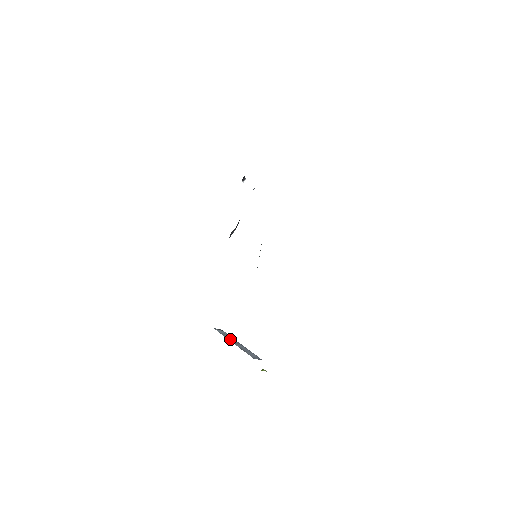
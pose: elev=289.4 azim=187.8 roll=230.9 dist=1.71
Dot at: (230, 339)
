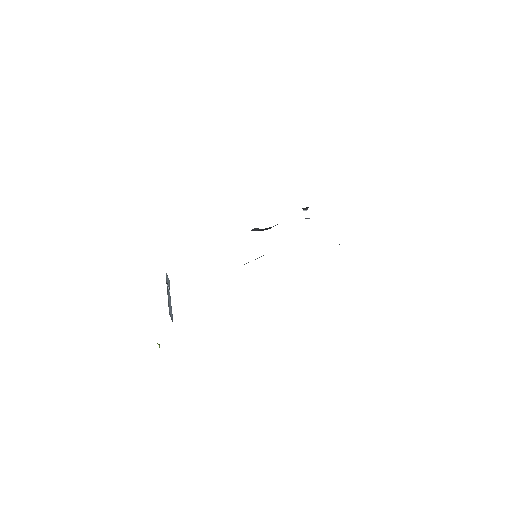
Dot at: (168, 287)
